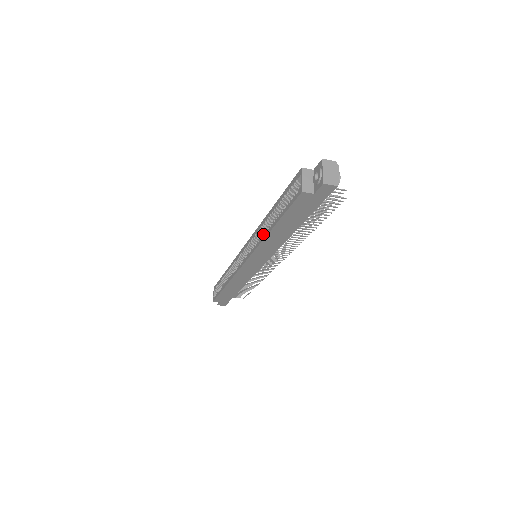
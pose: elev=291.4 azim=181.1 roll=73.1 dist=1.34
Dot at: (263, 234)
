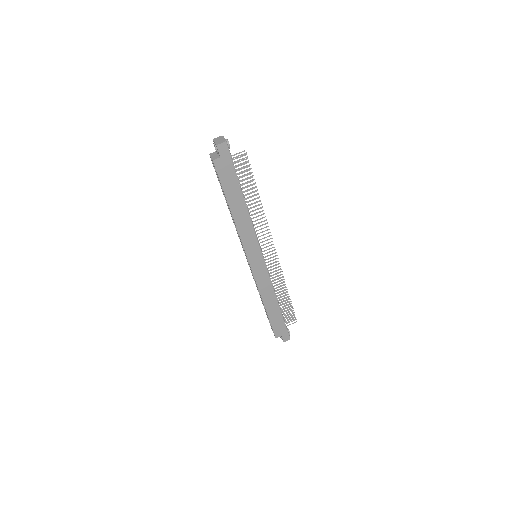
Dot at: occluded
